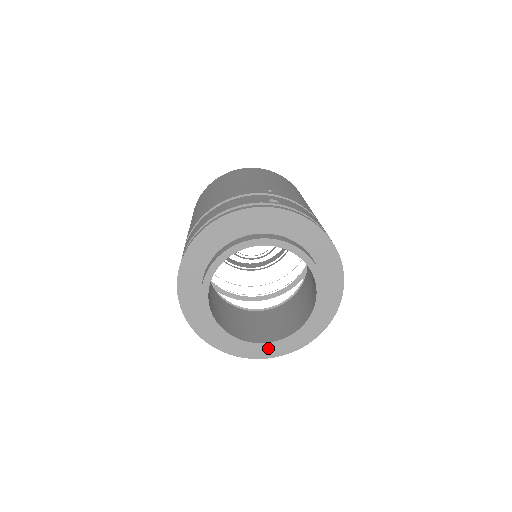
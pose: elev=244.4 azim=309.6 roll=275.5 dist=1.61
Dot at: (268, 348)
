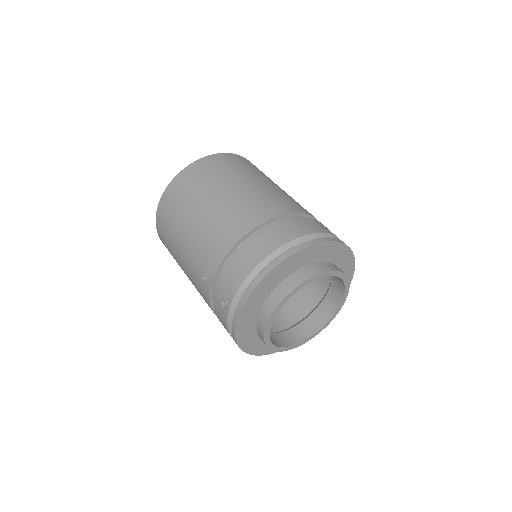
Dot at: occluded
